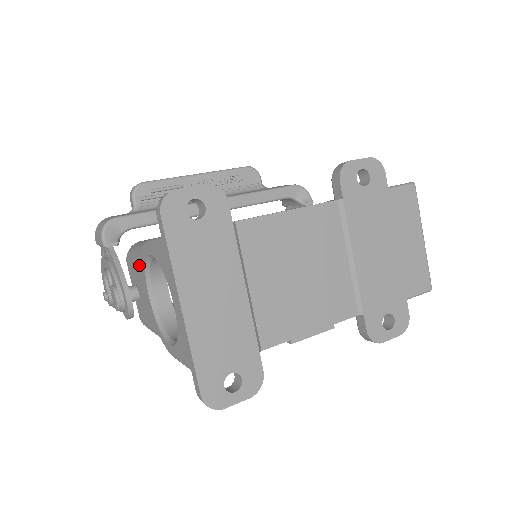
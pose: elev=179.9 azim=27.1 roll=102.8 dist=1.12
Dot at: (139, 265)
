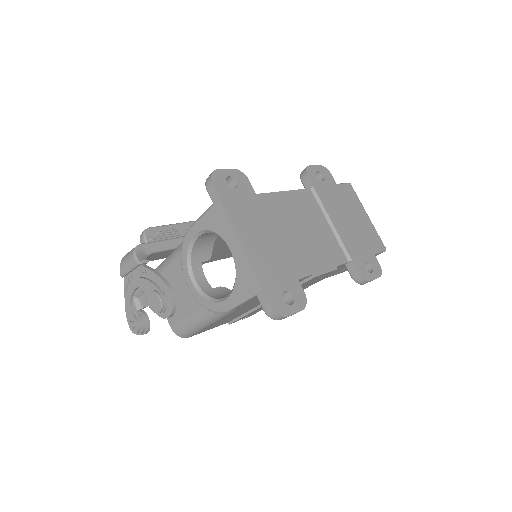
Dot at: (176, 263)
